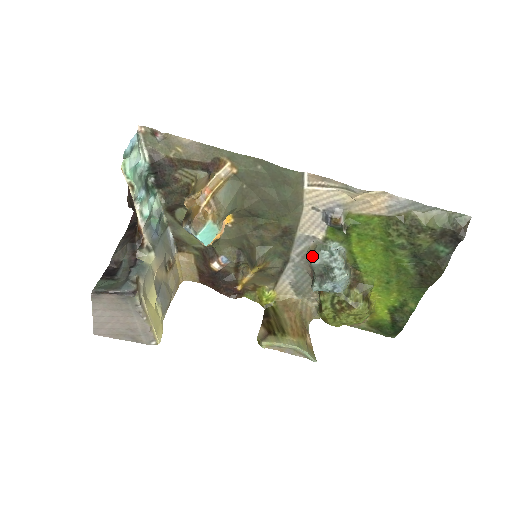
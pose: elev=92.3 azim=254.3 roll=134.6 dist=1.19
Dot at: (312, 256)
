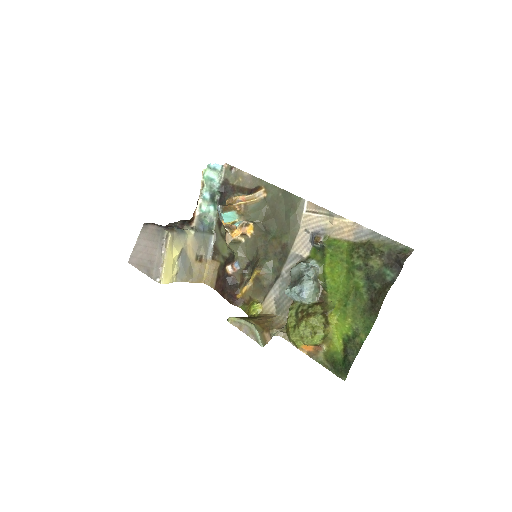
Dot at: (294, 266)
